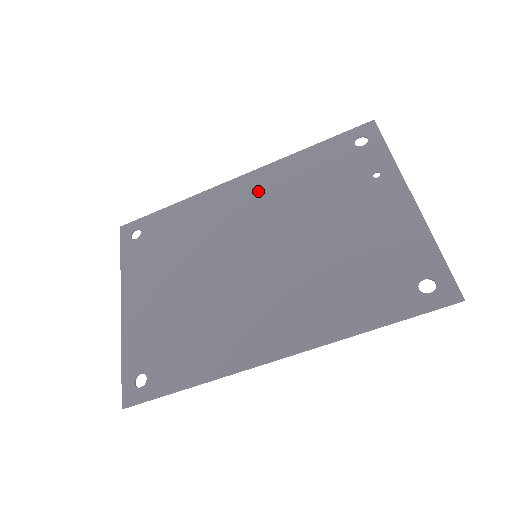
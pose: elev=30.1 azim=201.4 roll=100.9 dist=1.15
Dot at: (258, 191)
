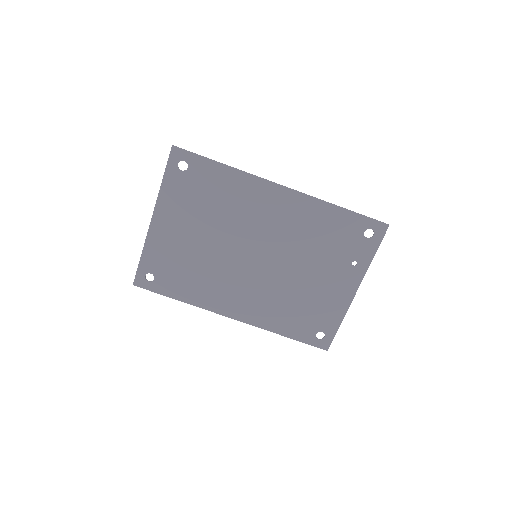
Dot at: (287, 212)
